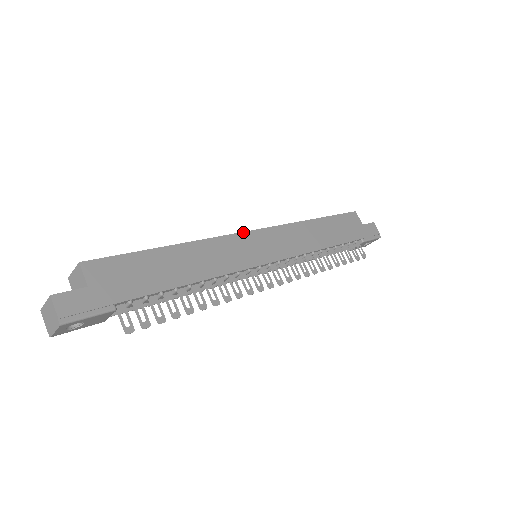
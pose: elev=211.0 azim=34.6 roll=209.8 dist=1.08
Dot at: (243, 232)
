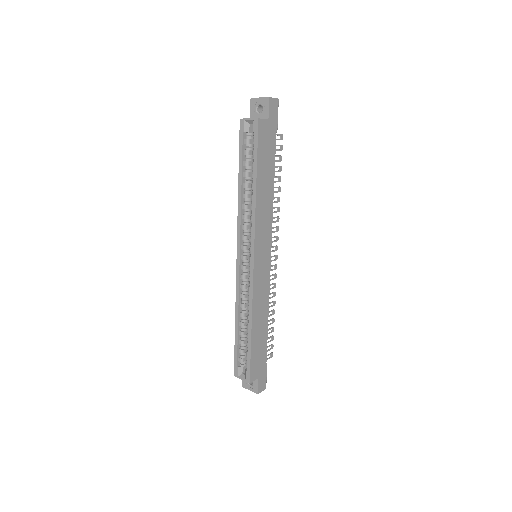
Dot at: (253, 273)
